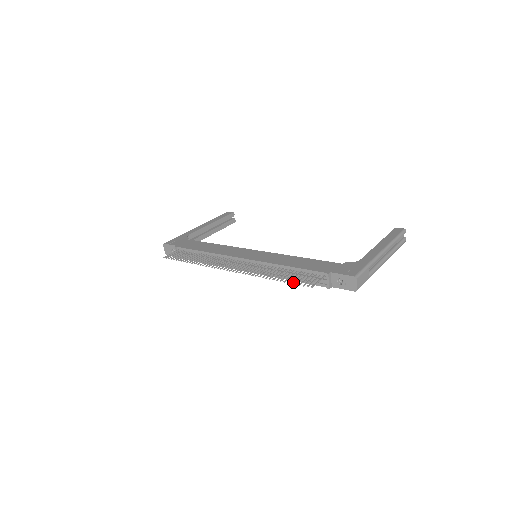
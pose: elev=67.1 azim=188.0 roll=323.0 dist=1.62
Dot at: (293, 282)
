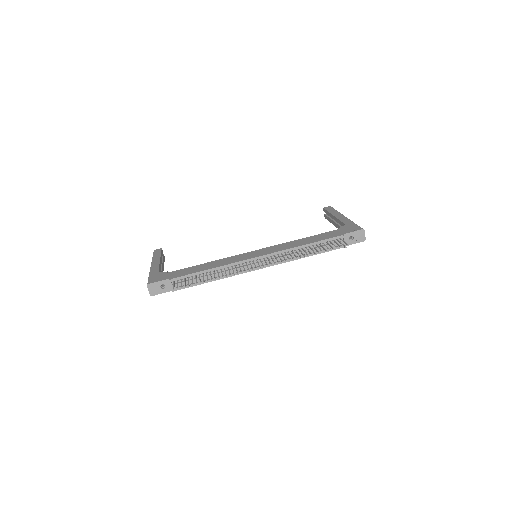
Dot at: (329, 249)
